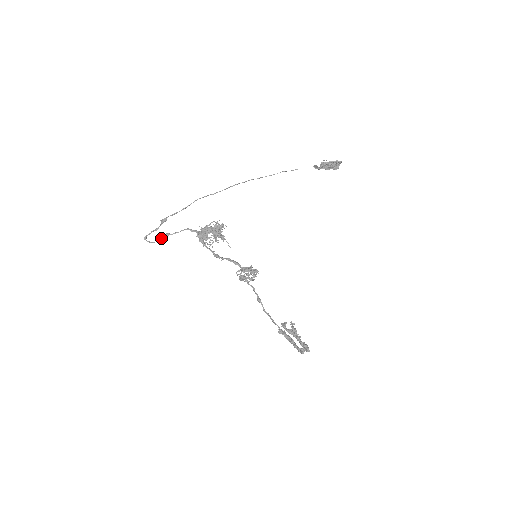
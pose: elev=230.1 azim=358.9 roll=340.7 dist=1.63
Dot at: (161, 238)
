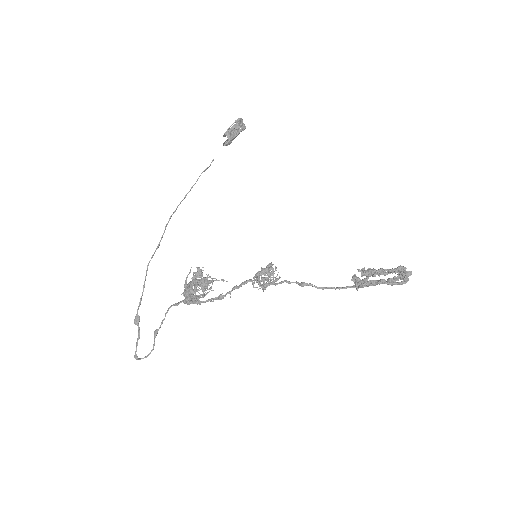
Dot at: occluded
